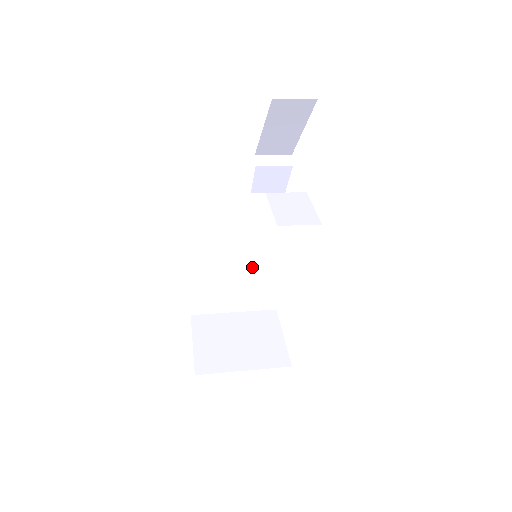
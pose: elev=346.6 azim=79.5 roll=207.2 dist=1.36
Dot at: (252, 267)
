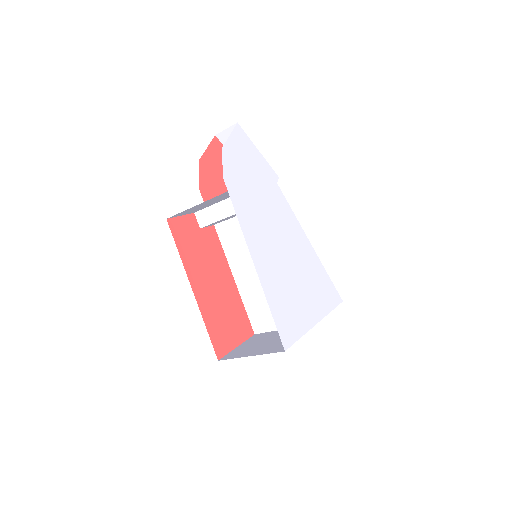
Dot at: occluded
